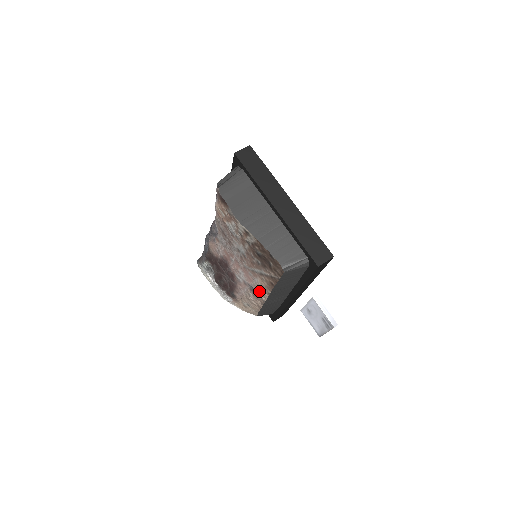
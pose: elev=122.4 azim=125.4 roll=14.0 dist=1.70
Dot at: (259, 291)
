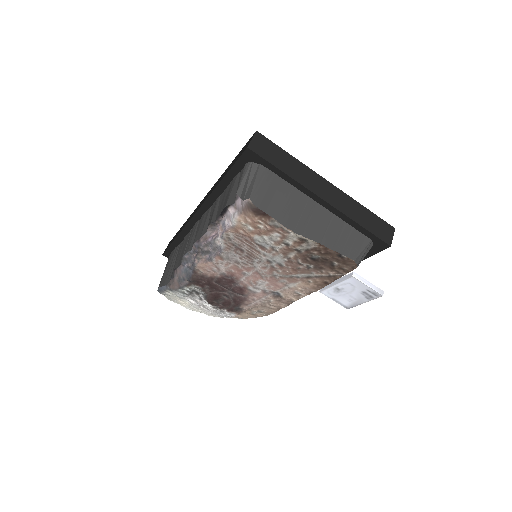
Dot at: (290, 294)
